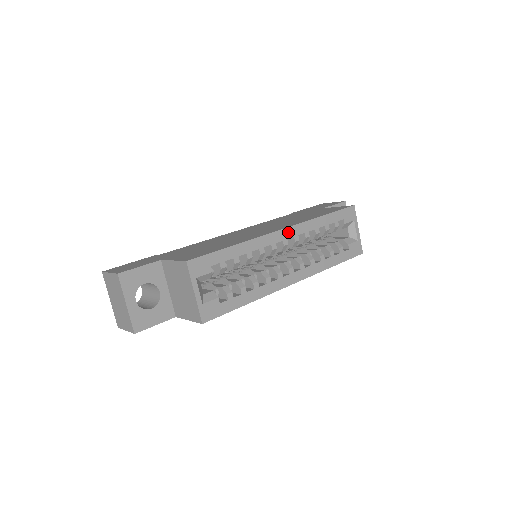
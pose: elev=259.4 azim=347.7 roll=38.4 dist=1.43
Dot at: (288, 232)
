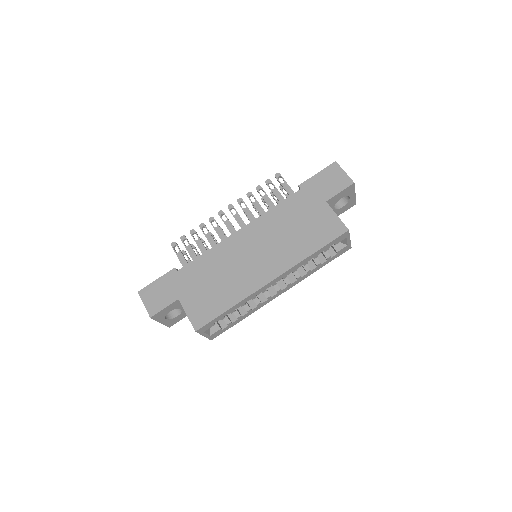
Dot at: (277, 279)
